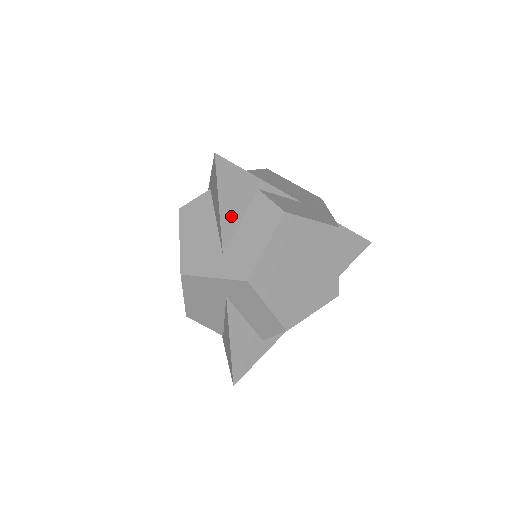
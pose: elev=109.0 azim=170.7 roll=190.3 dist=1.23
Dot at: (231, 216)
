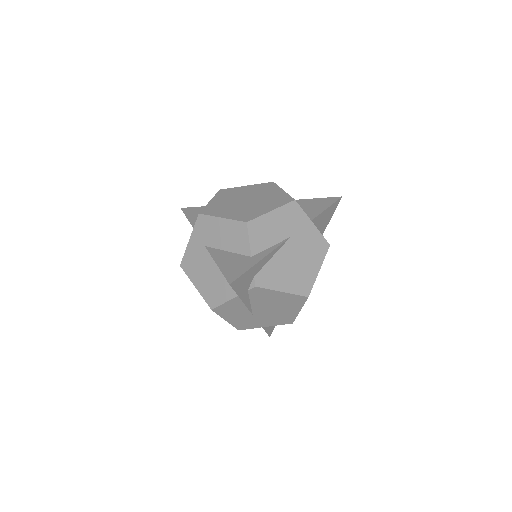
Dot at: occluded
